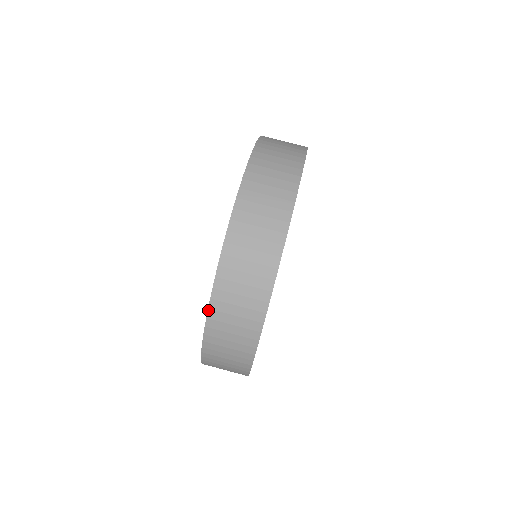
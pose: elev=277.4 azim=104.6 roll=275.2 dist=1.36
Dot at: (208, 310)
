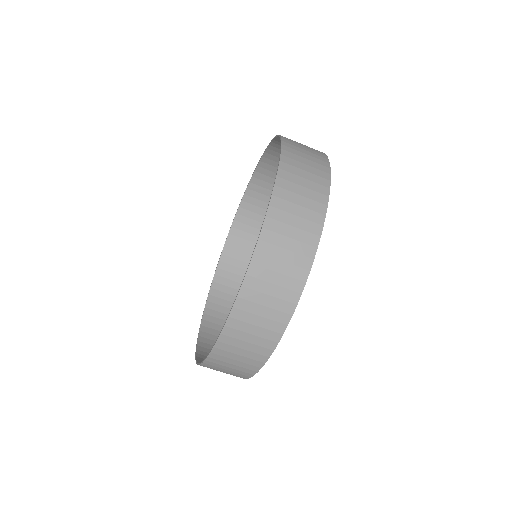
Dot at: (197, 341)
